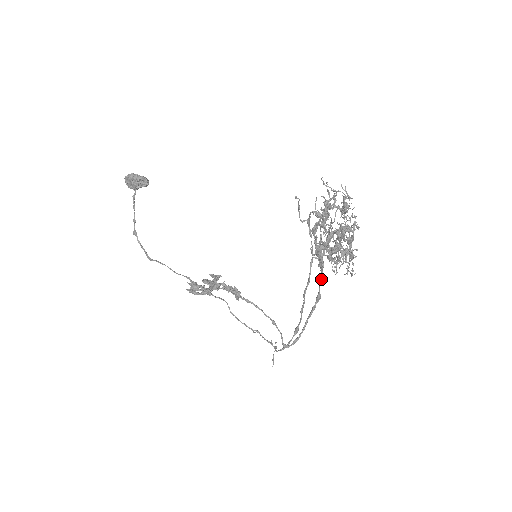
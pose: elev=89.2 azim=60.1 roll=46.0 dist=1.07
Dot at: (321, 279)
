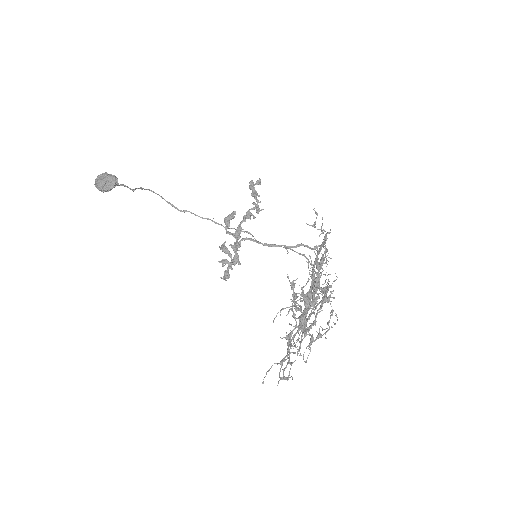
Dot at: (319, 252)
